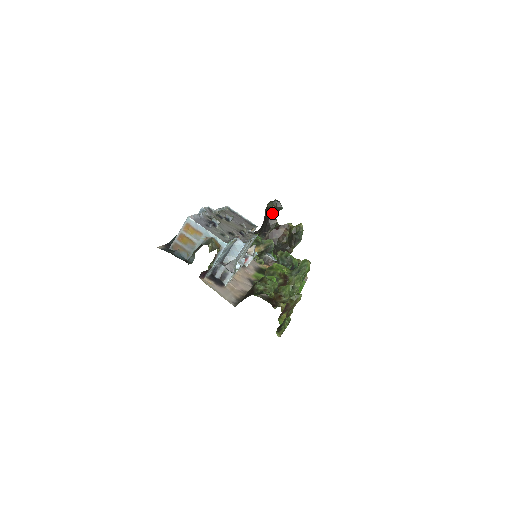
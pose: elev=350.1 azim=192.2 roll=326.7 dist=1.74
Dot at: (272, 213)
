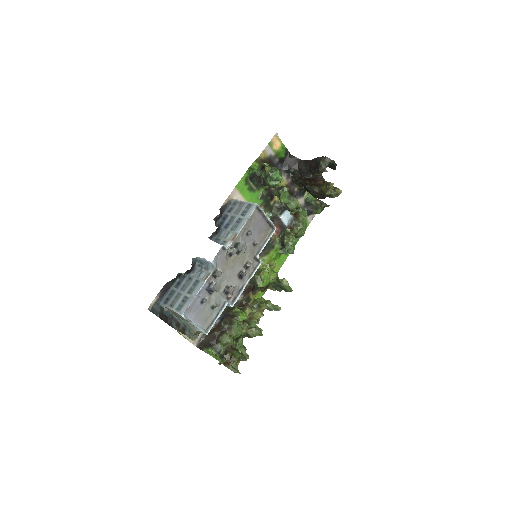
Dot at: occluded
